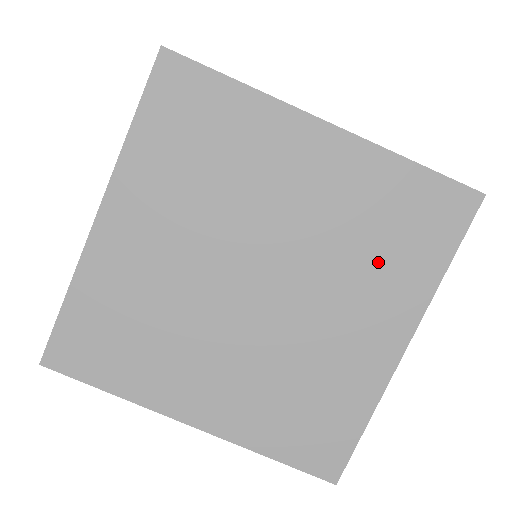
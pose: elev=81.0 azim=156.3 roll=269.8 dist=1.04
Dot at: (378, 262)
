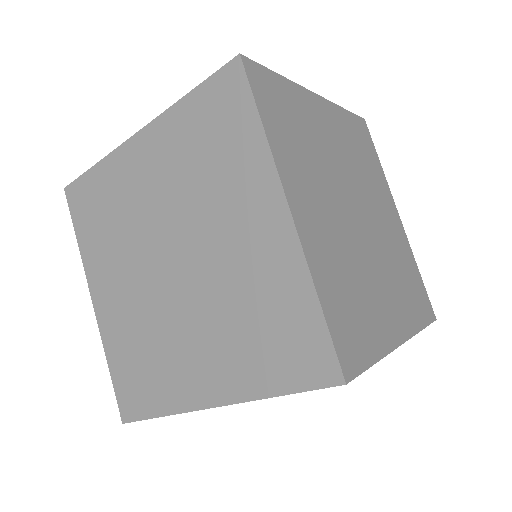
Dot at: occluded
